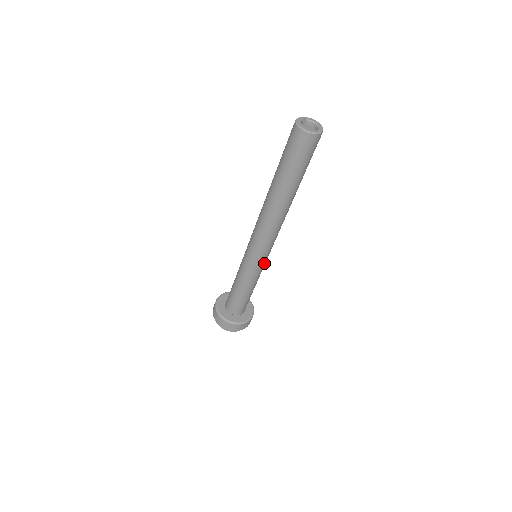
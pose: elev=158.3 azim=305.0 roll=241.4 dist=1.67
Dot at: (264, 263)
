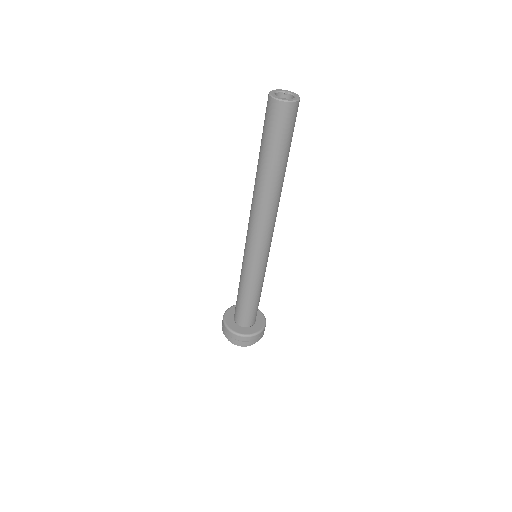
Dot at: (257, 264)
